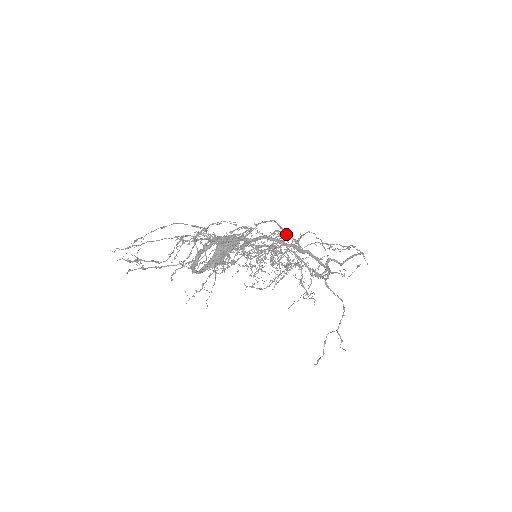
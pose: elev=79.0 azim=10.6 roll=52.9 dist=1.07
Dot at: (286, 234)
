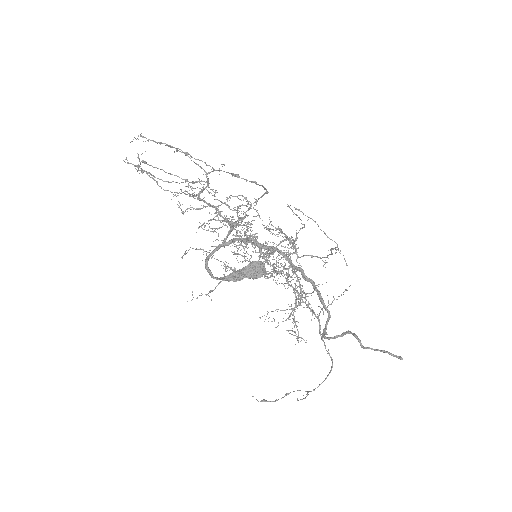
Dot at: occluded
